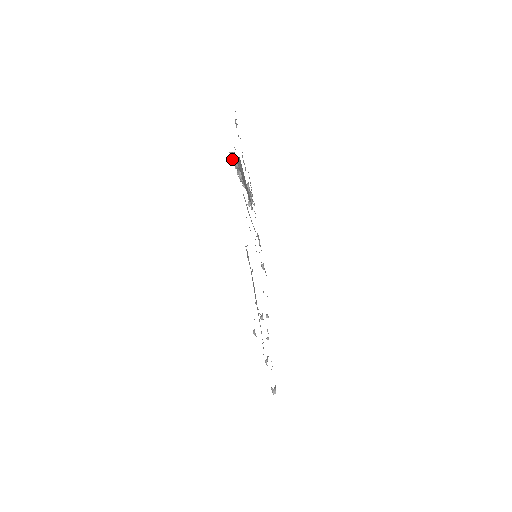
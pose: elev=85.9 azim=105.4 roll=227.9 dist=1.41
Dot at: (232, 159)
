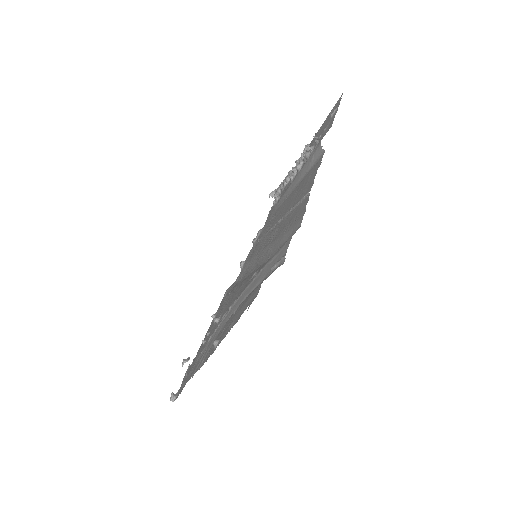
Dot at: (309, 145)
